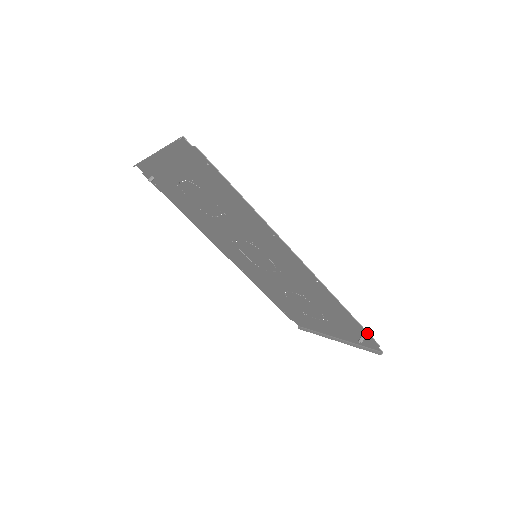
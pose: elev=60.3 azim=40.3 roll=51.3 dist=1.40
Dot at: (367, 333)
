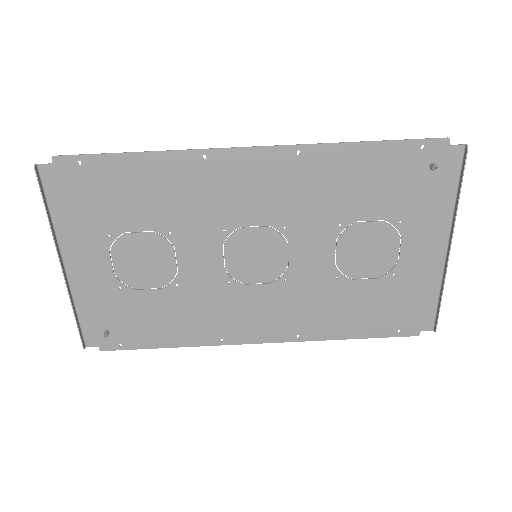
Dot at: (415, 141)
